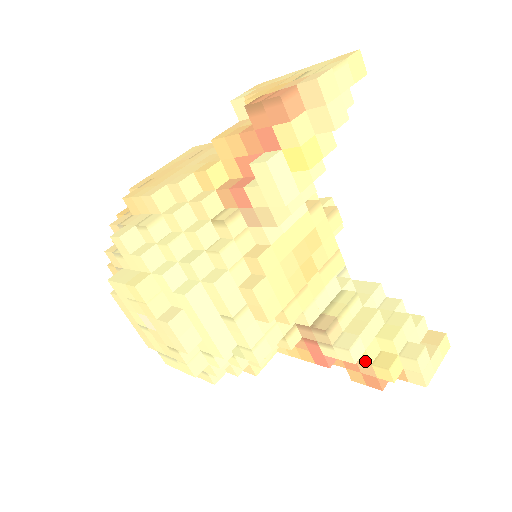
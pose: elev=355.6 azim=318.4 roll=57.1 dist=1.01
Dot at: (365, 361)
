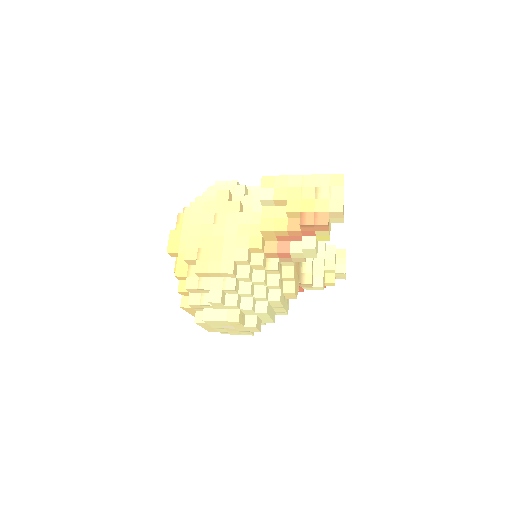
Dot at: occluded
